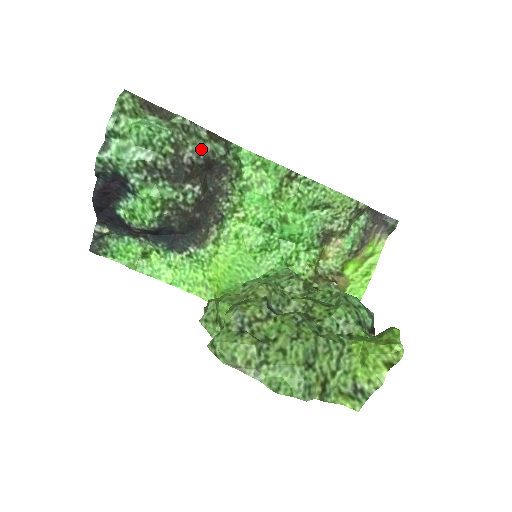
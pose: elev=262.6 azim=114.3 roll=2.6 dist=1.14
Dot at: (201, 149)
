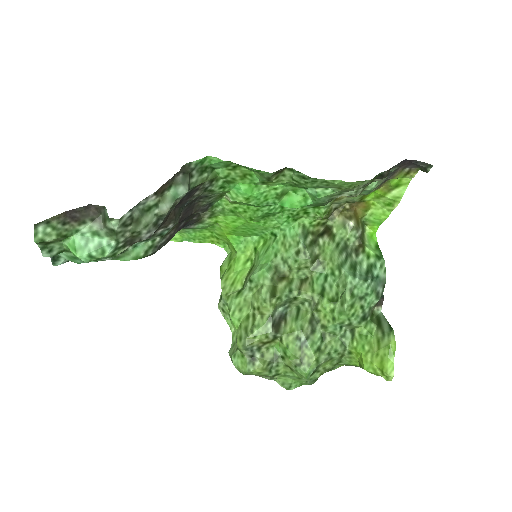
Dot at: (157, 217)
